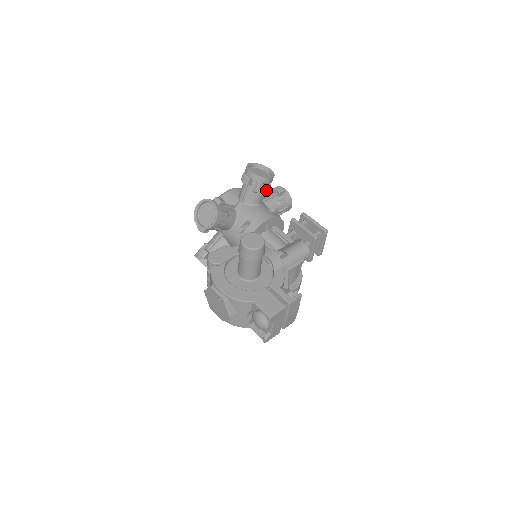
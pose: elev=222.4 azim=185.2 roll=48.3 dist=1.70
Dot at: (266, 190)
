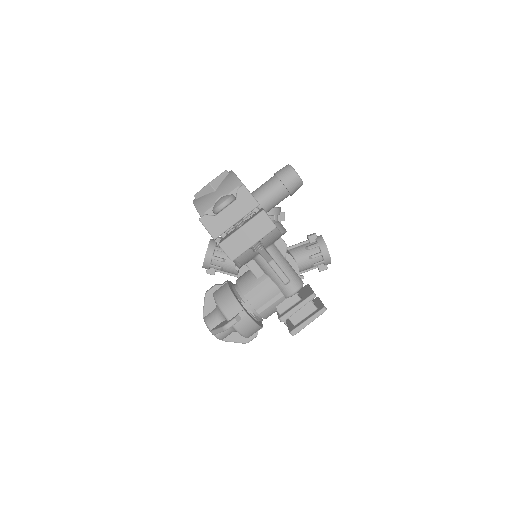
Dot at: (314, 257)
